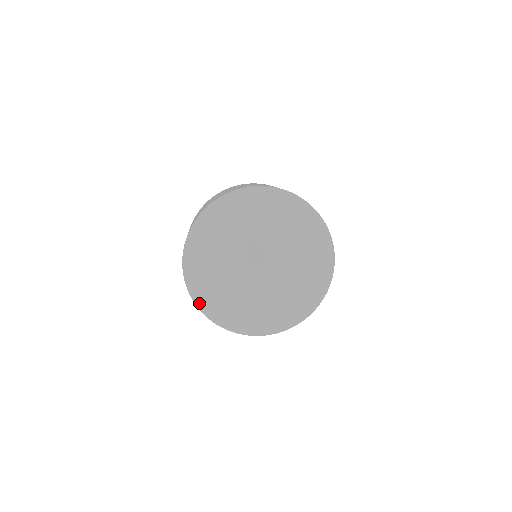
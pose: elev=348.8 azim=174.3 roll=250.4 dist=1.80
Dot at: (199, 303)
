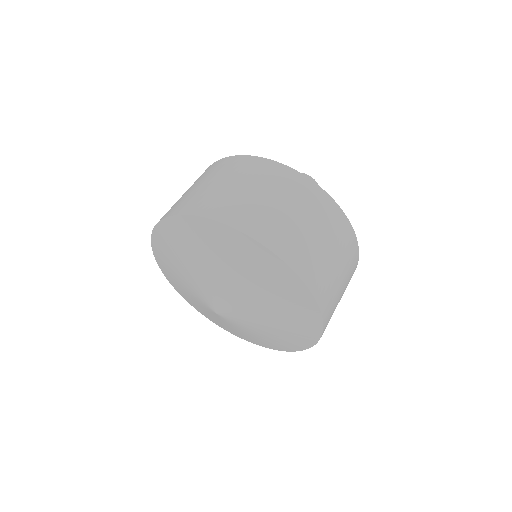
Dot at: (179, 292)
